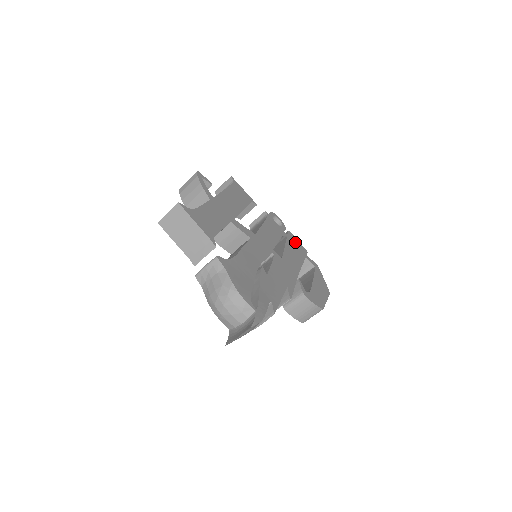
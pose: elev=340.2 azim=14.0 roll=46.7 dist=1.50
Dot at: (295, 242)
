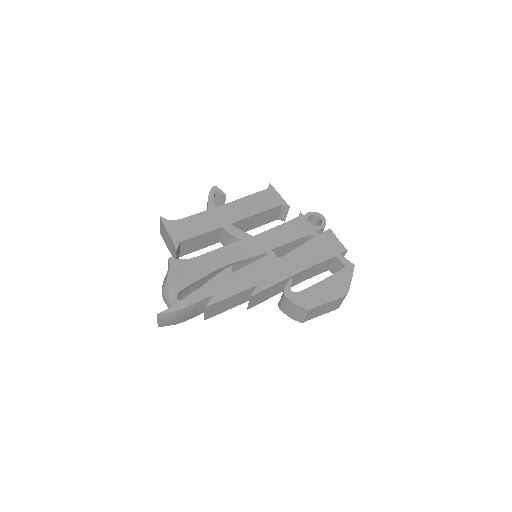
Dot at: (329, 241)
